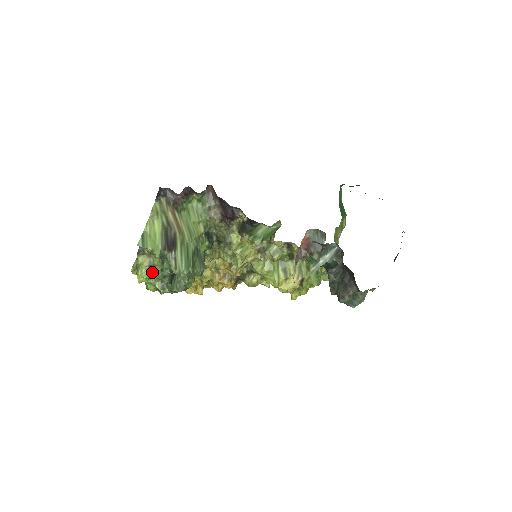
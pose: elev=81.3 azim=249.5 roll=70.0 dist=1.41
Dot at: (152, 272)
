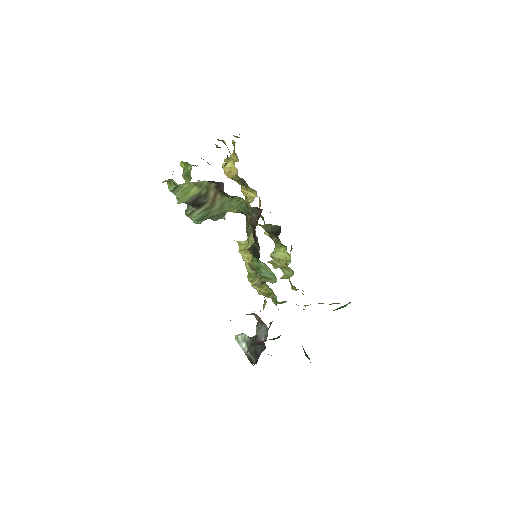
Dot at: occluded
